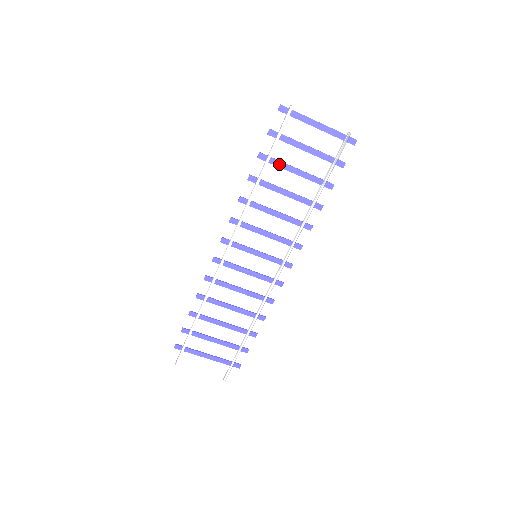
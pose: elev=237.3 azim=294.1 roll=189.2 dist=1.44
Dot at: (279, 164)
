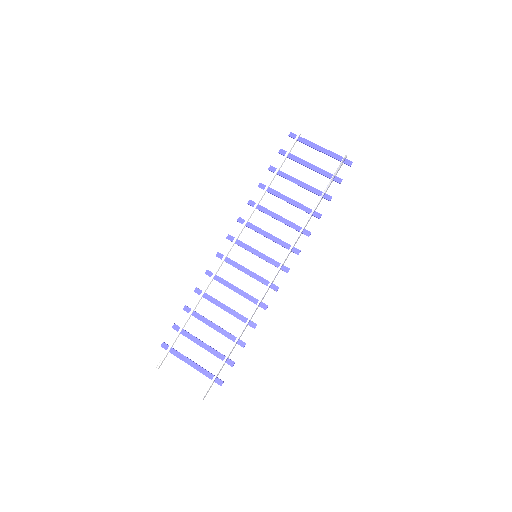
Dot at: (285, 176)
